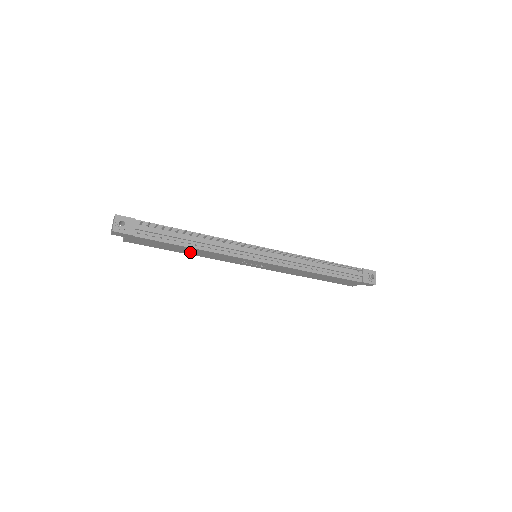
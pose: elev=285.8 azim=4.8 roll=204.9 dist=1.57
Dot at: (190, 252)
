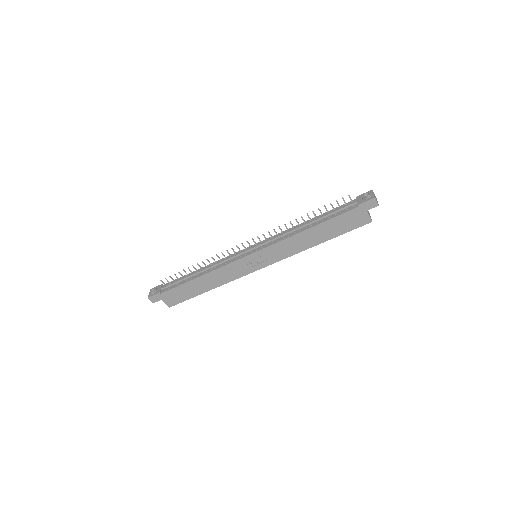
Dot at: (208, 285)
